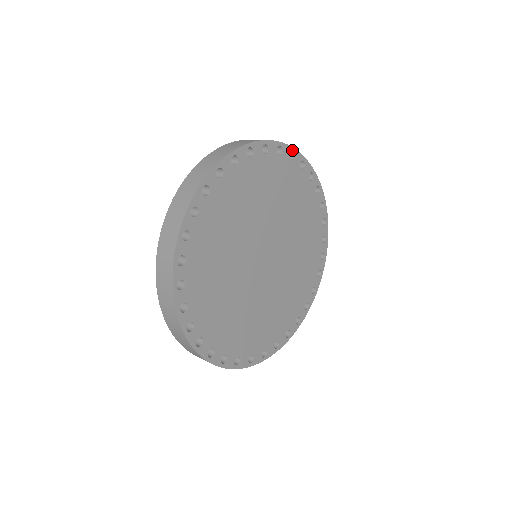
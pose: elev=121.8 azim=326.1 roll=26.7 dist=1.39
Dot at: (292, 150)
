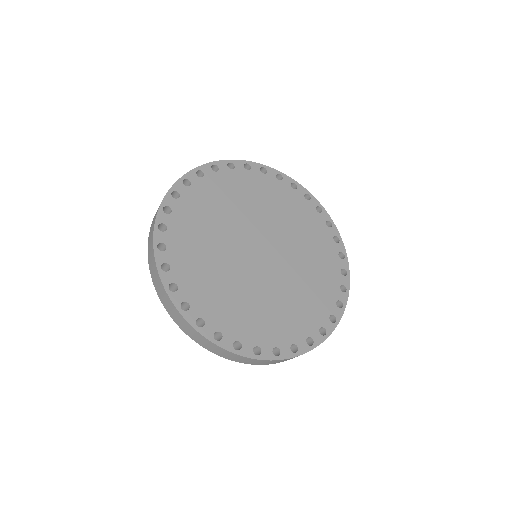
Dot at: (308, 193)
